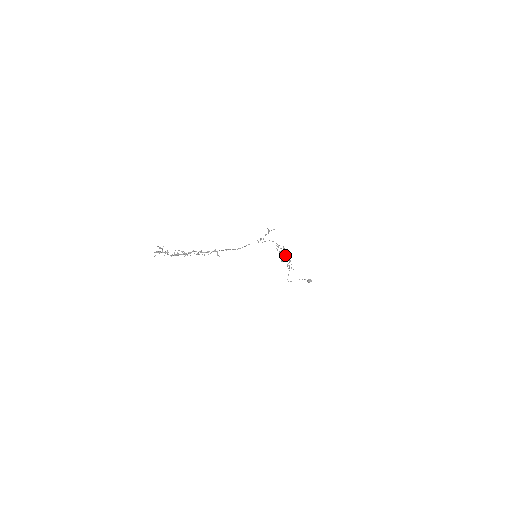
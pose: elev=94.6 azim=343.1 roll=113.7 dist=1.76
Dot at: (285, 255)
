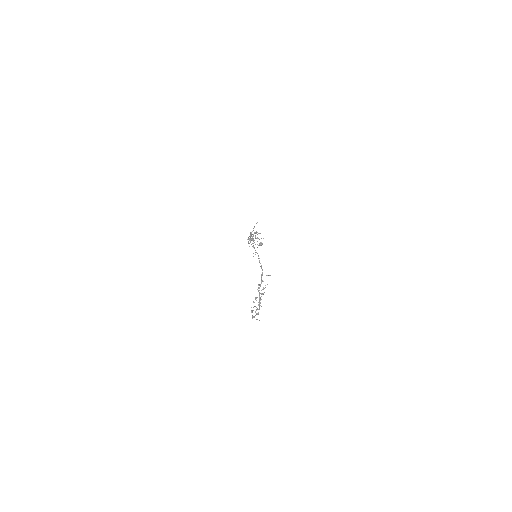
Dot at: occluded
